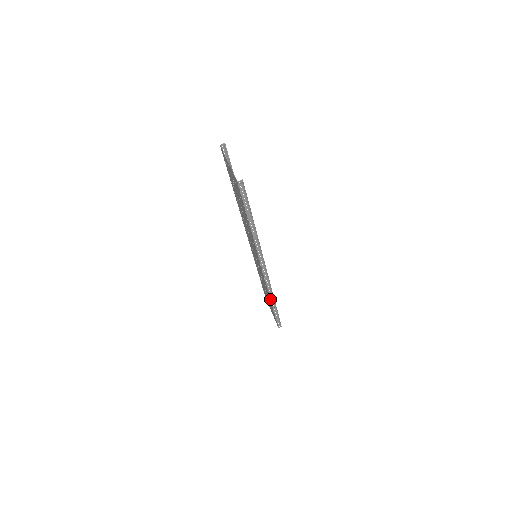
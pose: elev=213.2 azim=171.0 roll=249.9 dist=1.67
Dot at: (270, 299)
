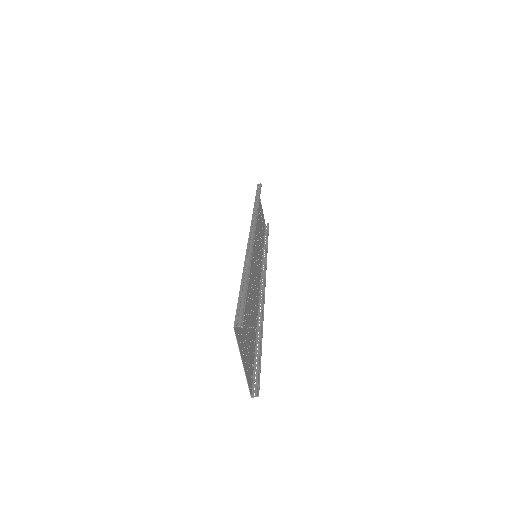
Dot at: (262, 252)
